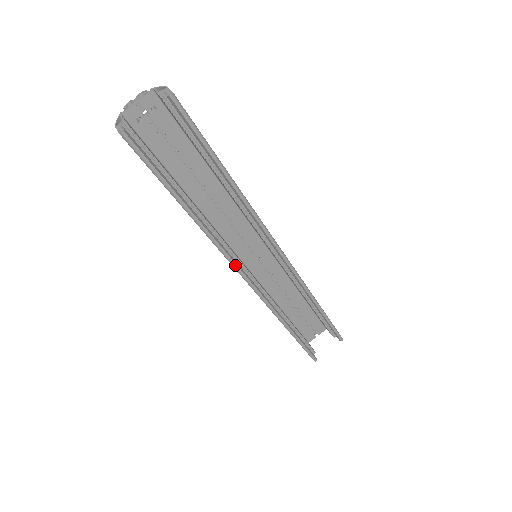
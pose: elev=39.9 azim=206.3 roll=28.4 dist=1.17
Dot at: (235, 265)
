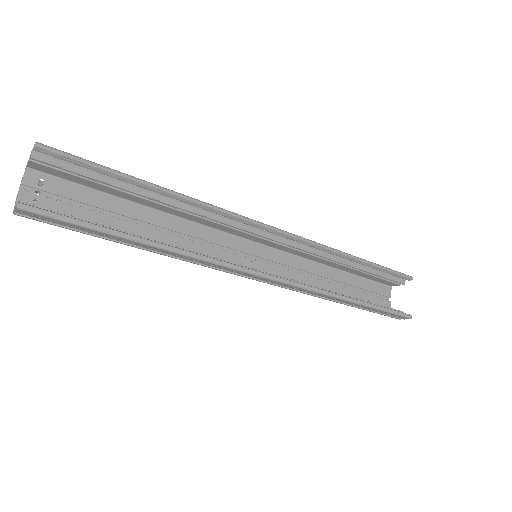
Dot at: (240, 268)
